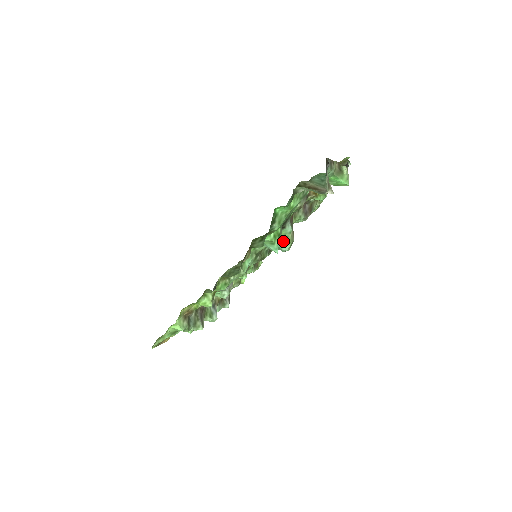
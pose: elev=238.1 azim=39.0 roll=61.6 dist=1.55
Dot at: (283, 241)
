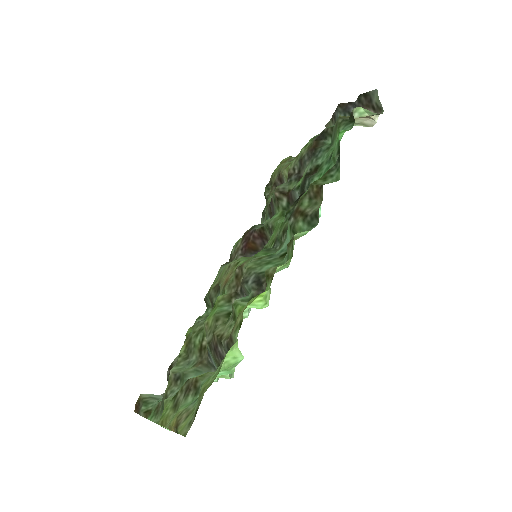
Dot at: occluded
